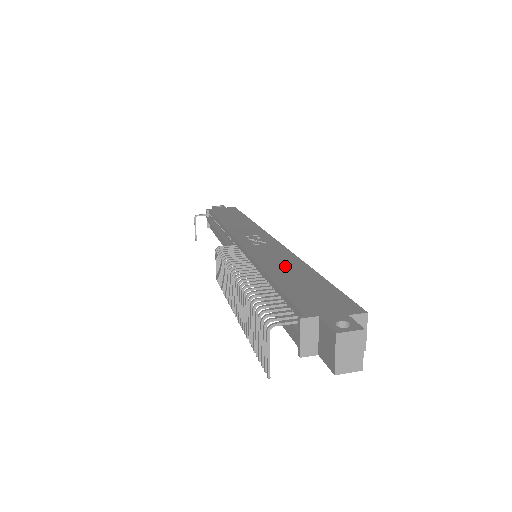
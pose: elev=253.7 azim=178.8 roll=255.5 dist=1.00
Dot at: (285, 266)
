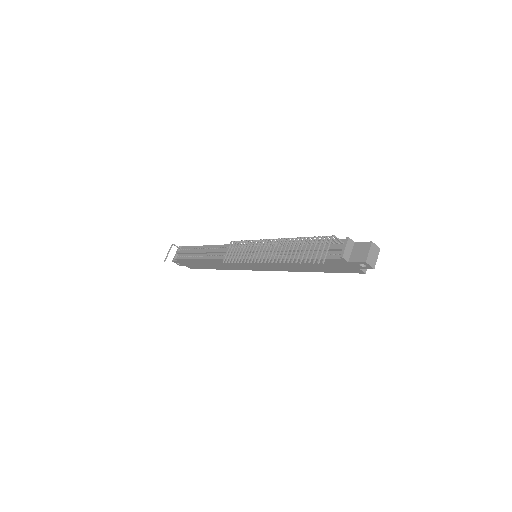
Dot at: occluded
